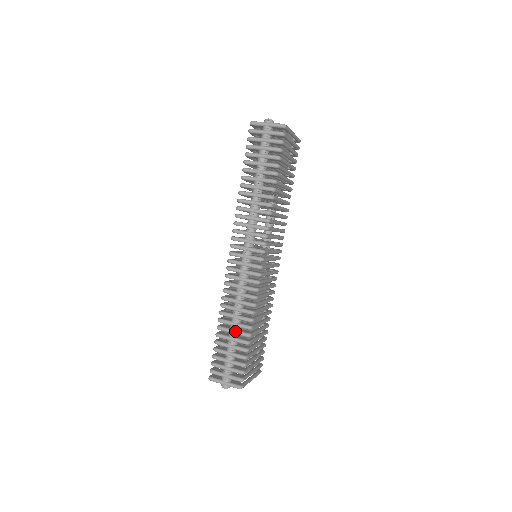
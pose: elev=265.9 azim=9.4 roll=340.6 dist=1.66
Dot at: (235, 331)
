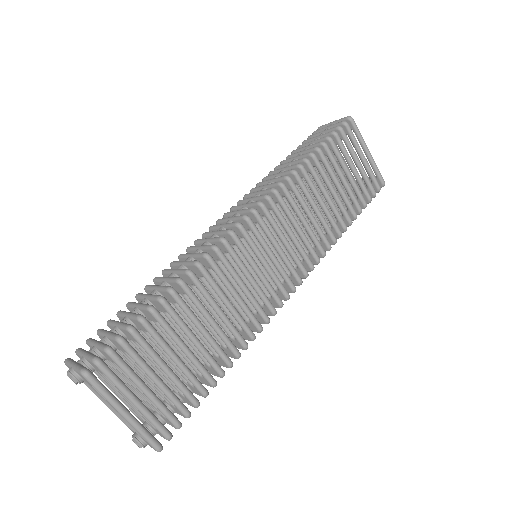
Dot at: (150, 294)
